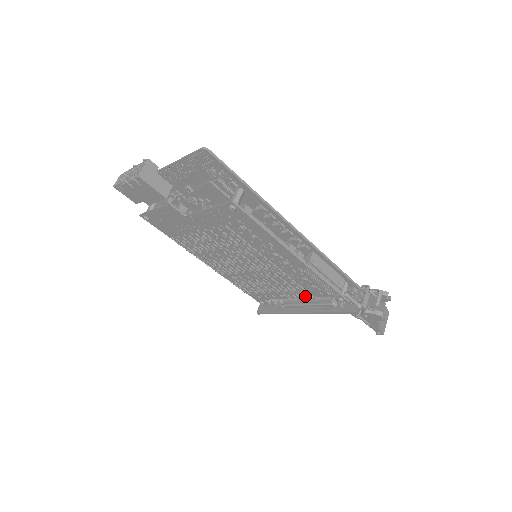
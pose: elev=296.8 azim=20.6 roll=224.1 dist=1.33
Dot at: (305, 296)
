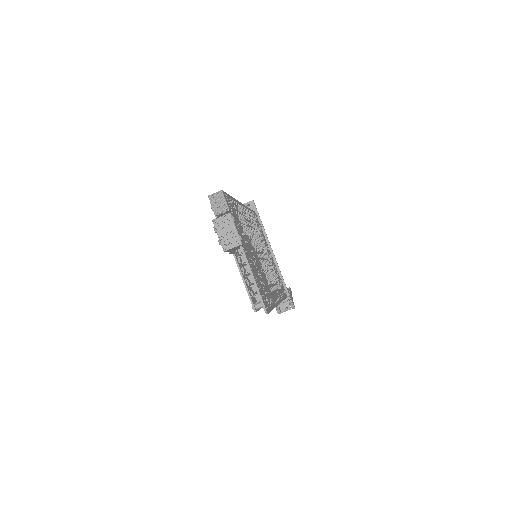
Dot at: occluded
